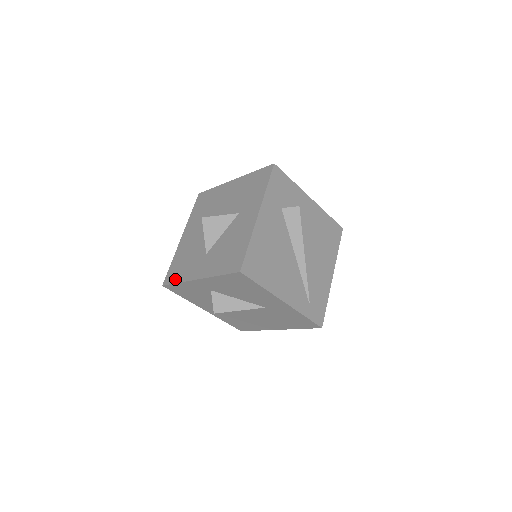
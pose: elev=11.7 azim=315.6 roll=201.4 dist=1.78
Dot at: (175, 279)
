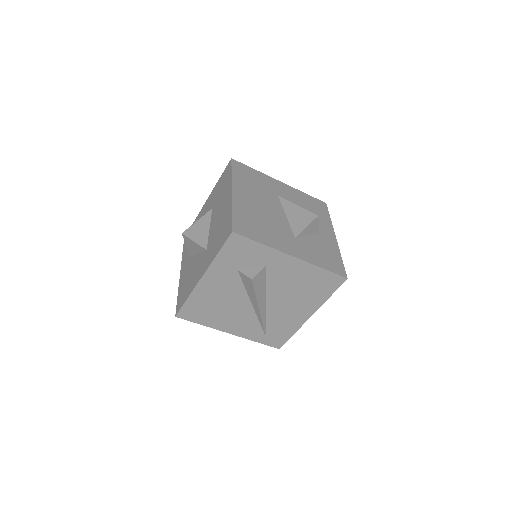
Dot at: (184, 247)
